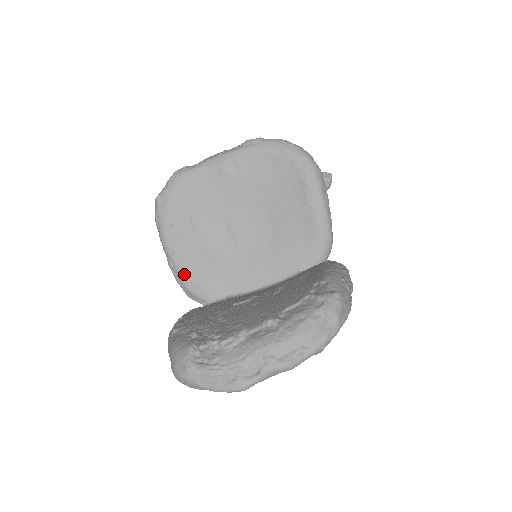
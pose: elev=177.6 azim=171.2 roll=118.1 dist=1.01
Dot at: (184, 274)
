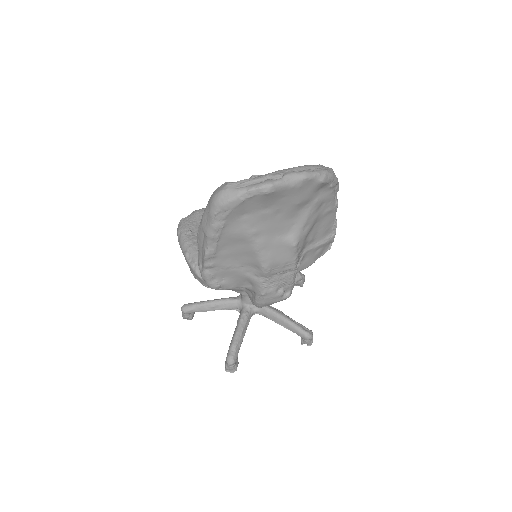
Dot at: occluded
